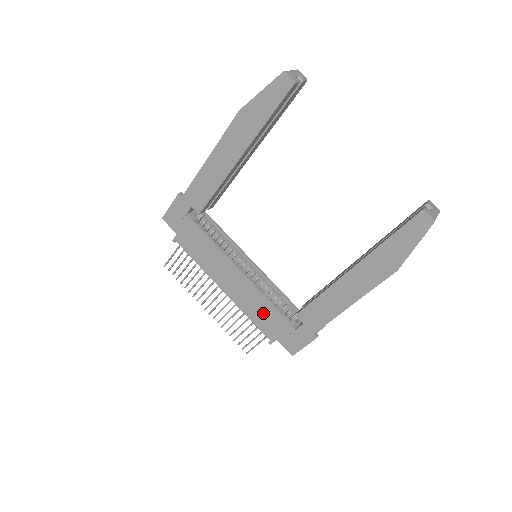
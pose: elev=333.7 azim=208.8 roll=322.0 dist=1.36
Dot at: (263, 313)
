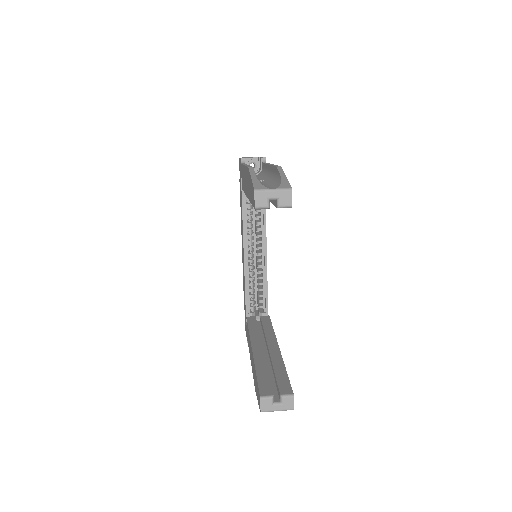
Dot at: (244, 289)
